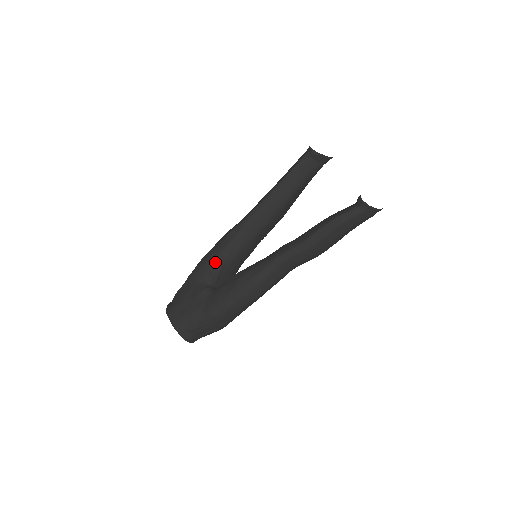
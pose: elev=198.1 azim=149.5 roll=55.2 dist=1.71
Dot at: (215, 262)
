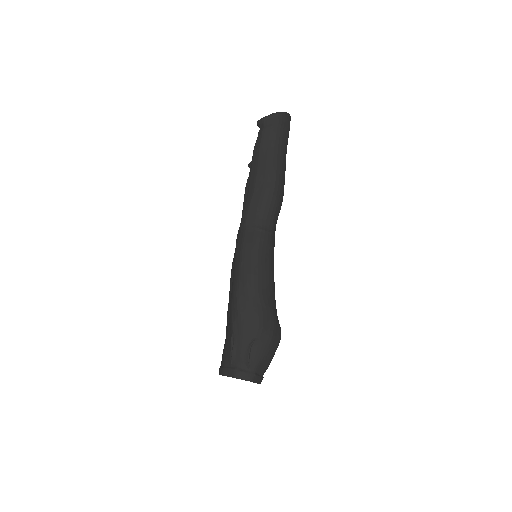
Dot at: occluded
